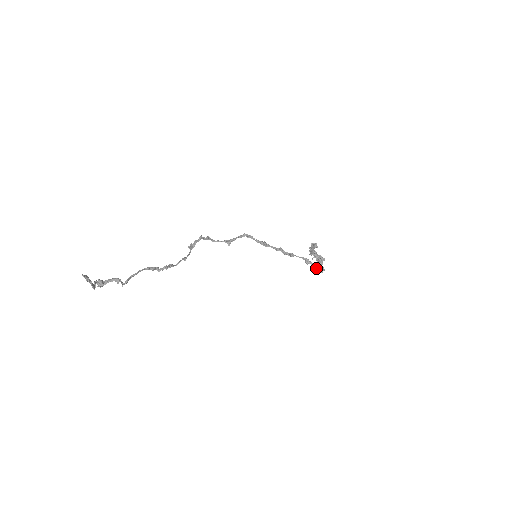
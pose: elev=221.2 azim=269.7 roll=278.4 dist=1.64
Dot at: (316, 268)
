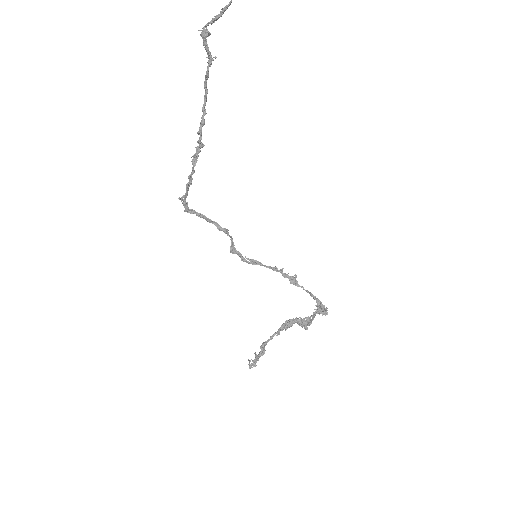
Dot at: (321, 303)
